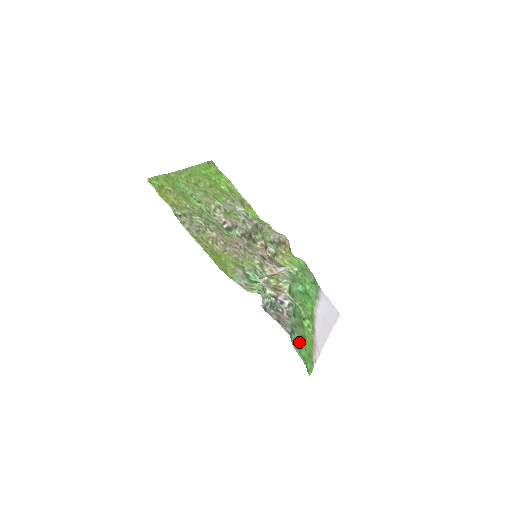
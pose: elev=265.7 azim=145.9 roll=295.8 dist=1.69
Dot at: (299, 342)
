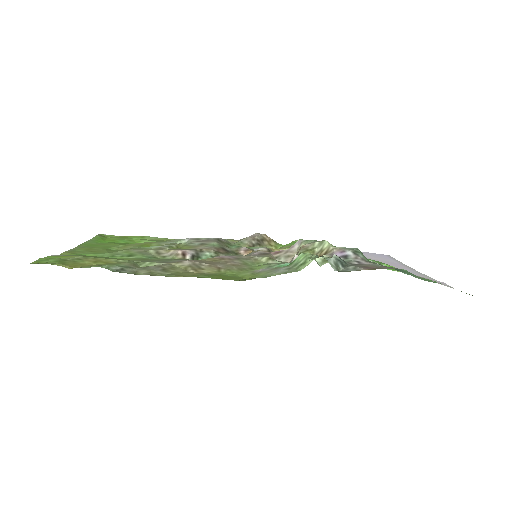
Dot at: occluded
